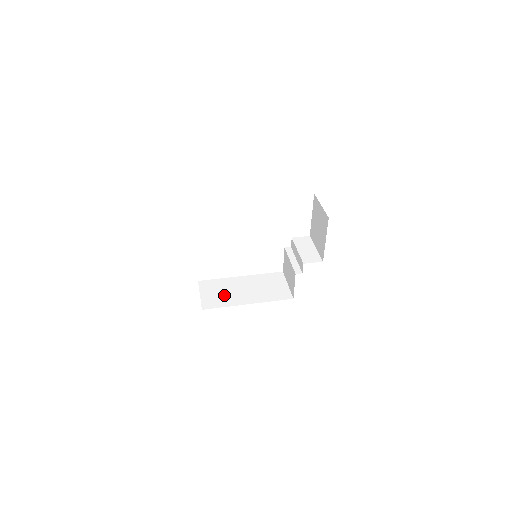
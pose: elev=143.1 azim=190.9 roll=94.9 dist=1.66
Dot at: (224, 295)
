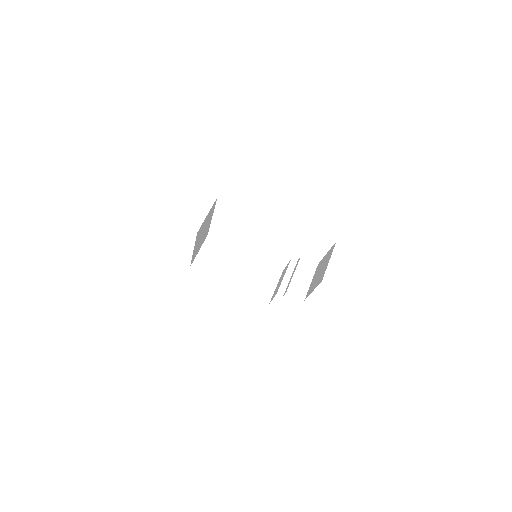
Dot at: (217, 264)
